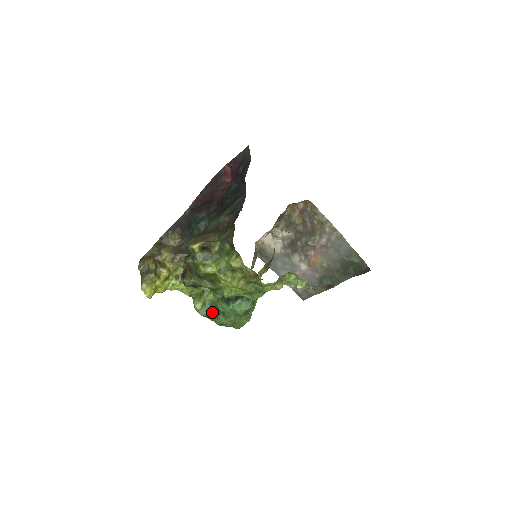
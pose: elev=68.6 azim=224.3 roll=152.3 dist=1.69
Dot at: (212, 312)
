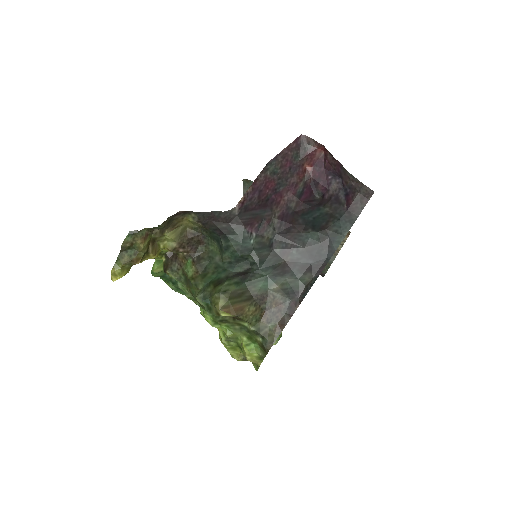
Dot at: (167, 277)
